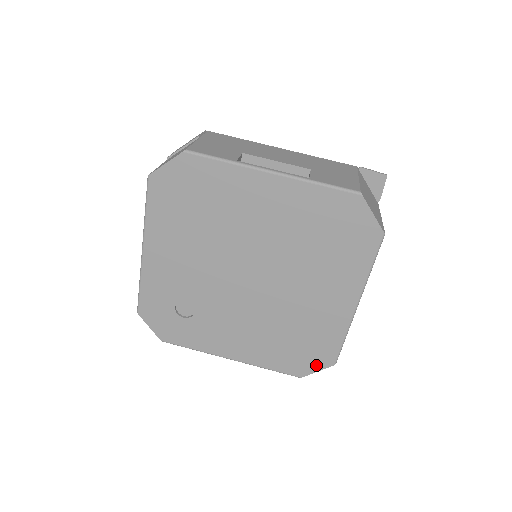
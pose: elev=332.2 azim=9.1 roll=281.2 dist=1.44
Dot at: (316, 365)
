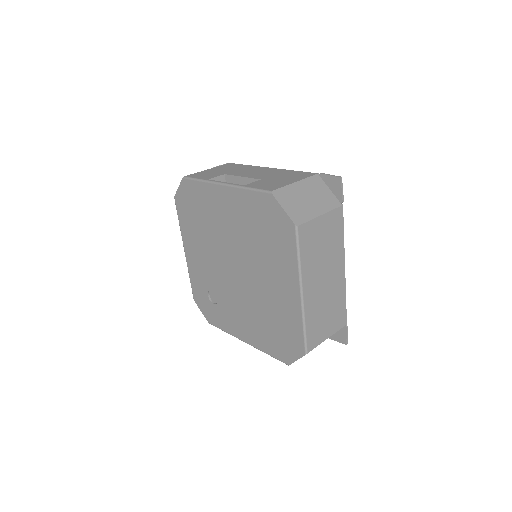
Dot at: (294, 353)
